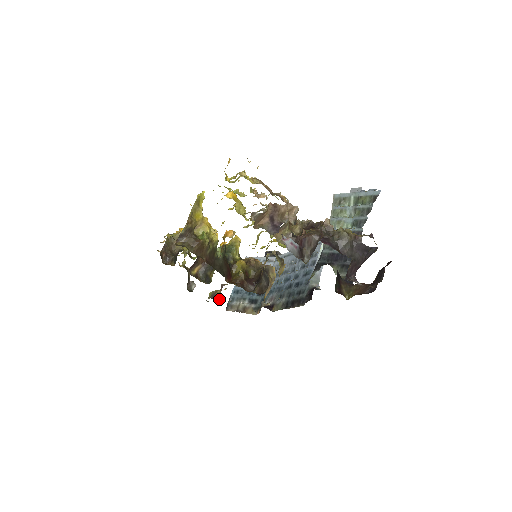
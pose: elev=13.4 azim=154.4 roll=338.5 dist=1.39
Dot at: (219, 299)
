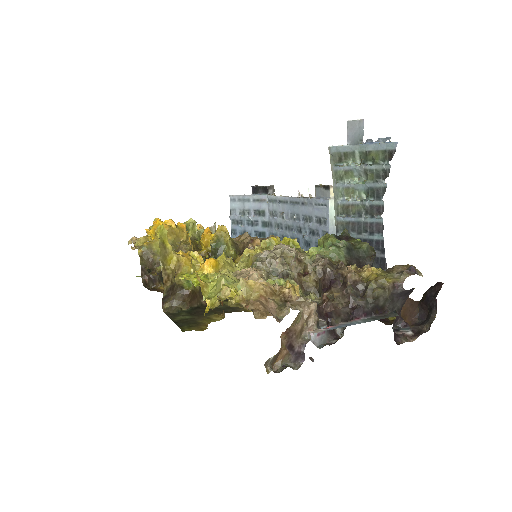
Dot at: occluded
